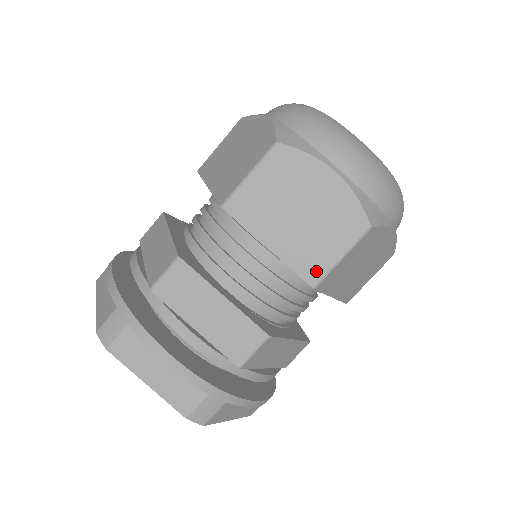
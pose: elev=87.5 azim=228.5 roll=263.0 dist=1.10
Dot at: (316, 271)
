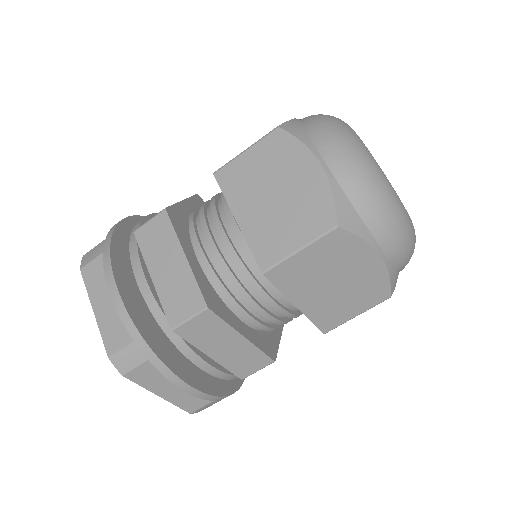
Dot at: (331, 324)
